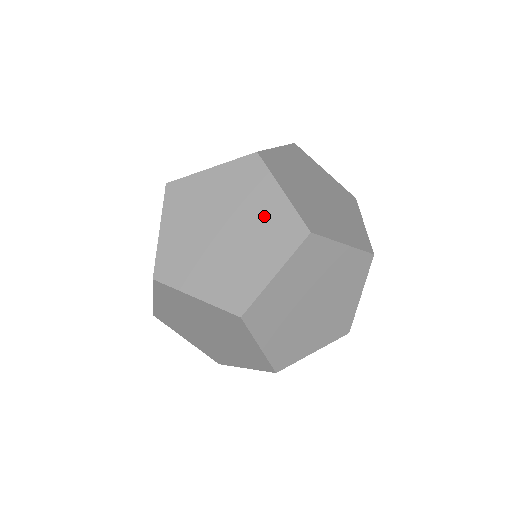
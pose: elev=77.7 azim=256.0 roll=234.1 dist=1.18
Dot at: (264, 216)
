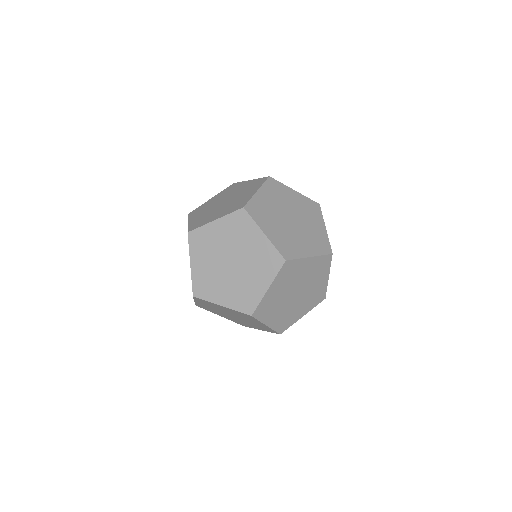
Dot at: (255, 252)
